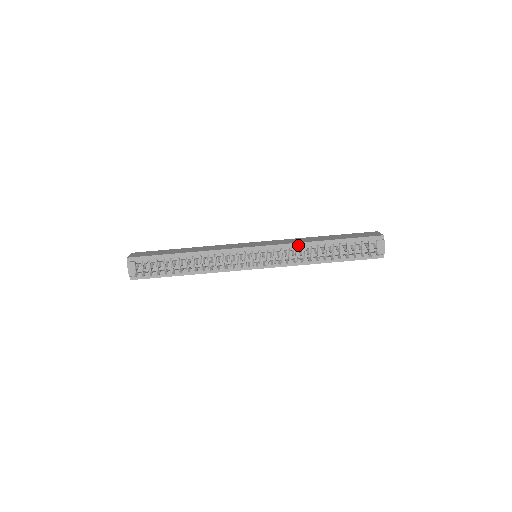
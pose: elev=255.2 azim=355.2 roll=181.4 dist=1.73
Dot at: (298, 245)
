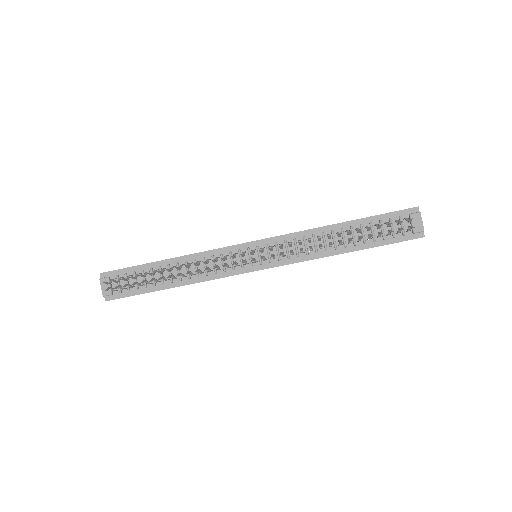
Dot at: (306, 233)
